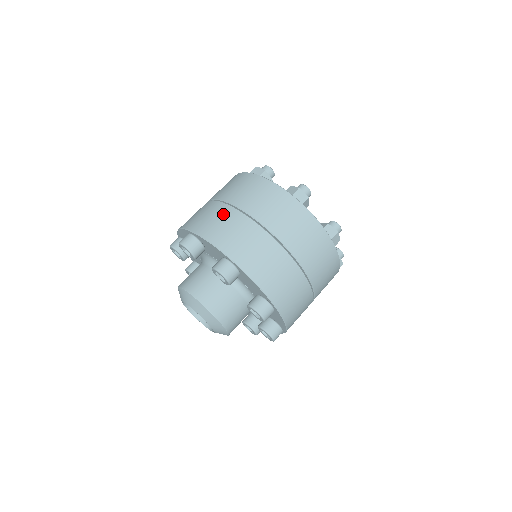
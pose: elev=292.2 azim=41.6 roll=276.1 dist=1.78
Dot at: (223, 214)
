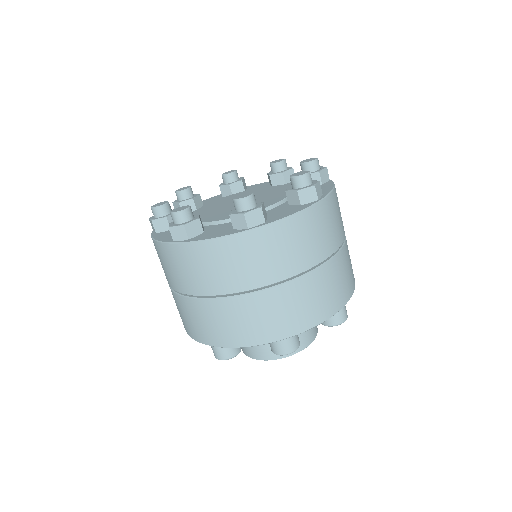
Dot at: (300, 294)
